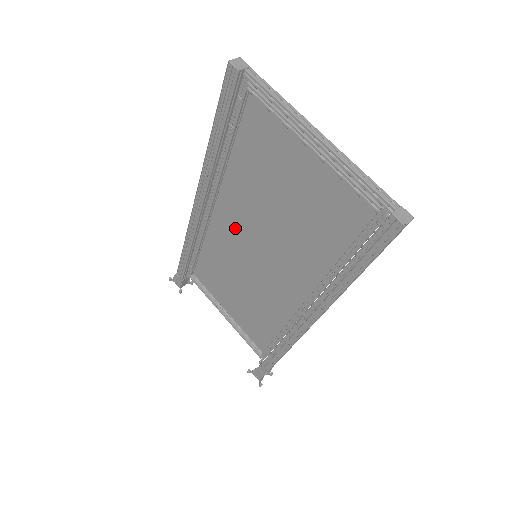
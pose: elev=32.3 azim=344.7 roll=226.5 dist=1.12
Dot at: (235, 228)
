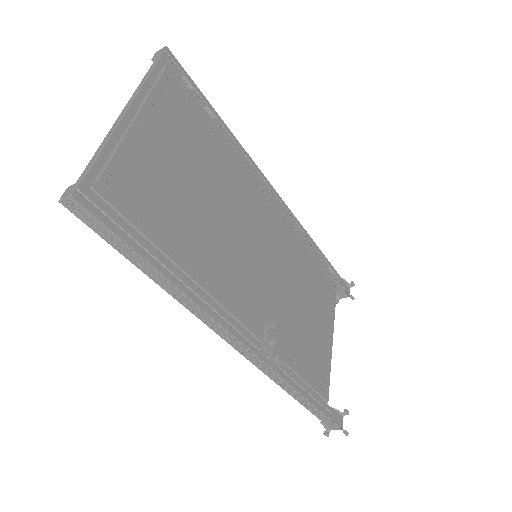
Dot at: (264, 224)
